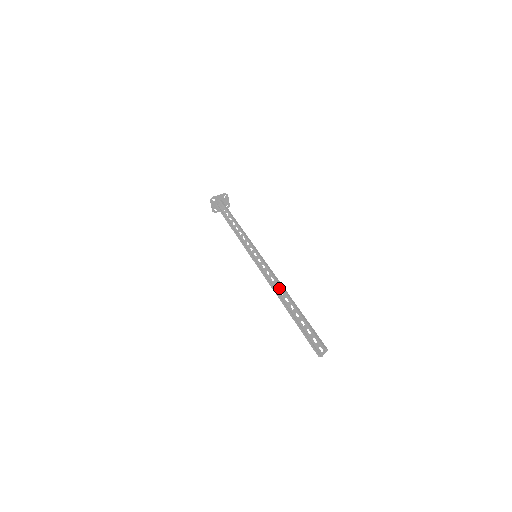
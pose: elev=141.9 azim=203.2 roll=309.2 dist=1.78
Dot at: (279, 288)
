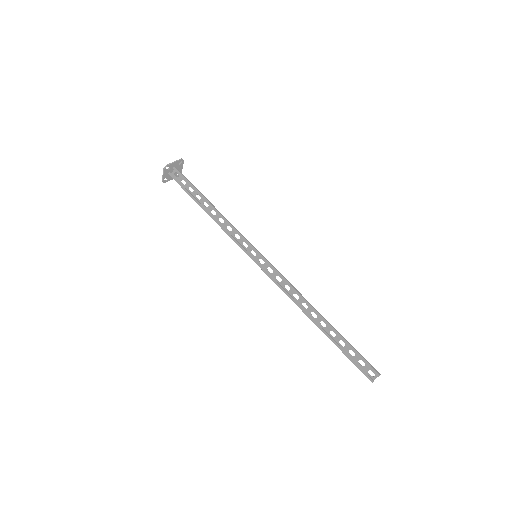
Dot at: (300, 300)
